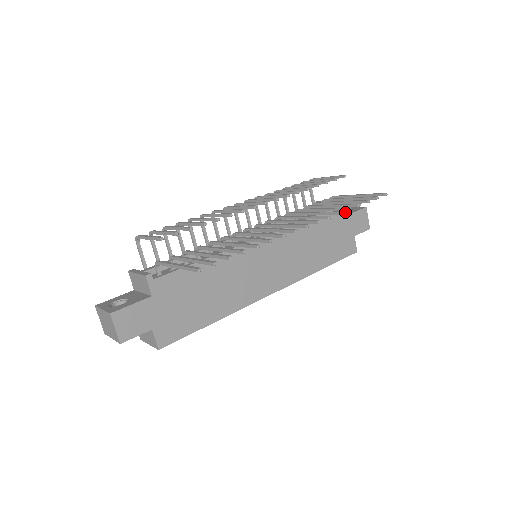
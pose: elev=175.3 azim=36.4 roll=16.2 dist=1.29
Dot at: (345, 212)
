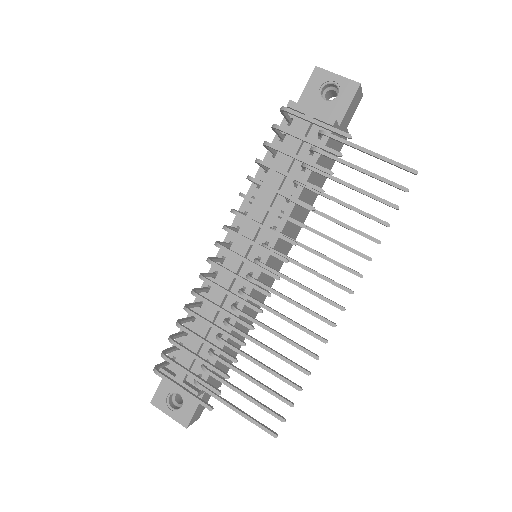
Dot at: (332, 105)
